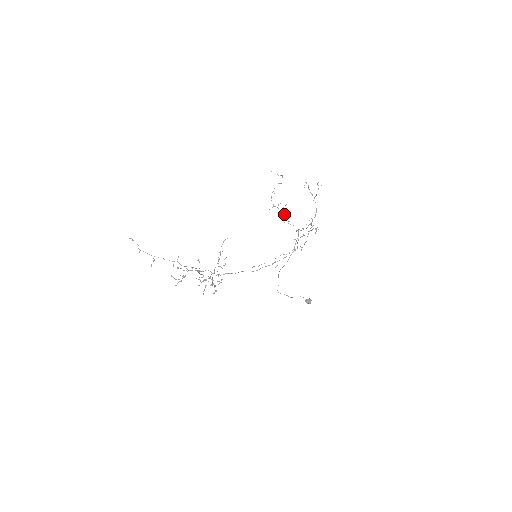
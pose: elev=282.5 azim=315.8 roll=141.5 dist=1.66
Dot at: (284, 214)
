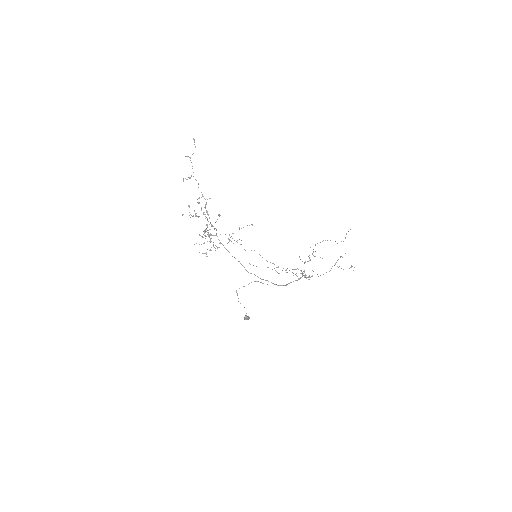
Dot at: occluded
